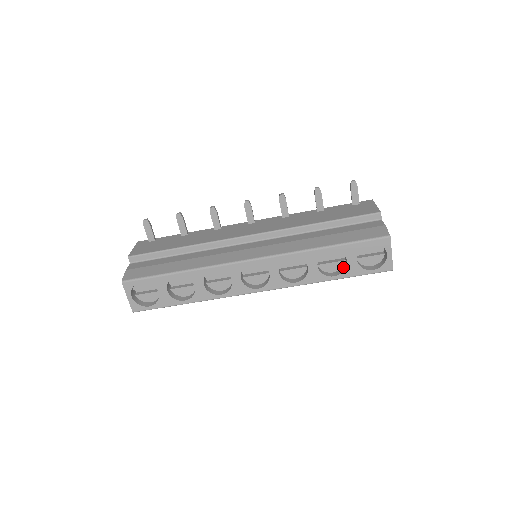
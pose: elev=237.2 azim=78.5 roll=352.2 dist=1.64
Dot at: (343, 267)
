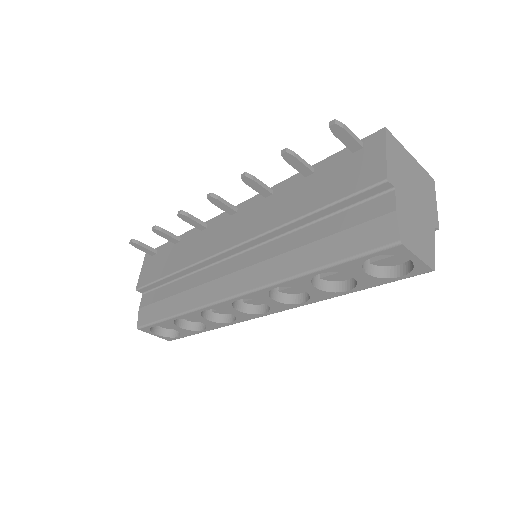
Dot at: occluded
